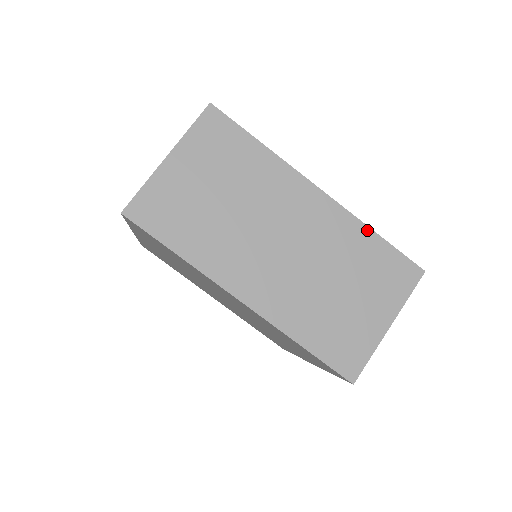
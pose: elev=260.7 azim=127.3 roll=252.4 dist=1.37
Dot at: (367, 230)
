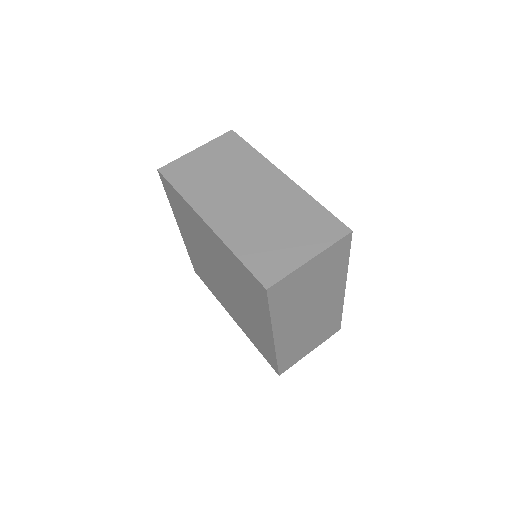
Dot at: (341, 310)
